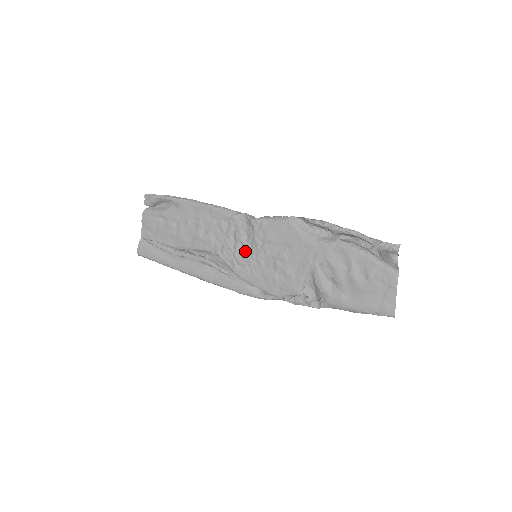
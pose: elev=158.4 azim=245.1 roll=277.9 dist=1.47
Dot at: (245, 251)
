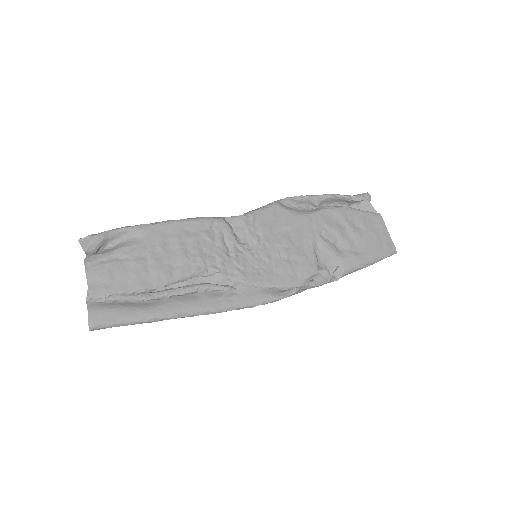
Dot at: (245, 253)
